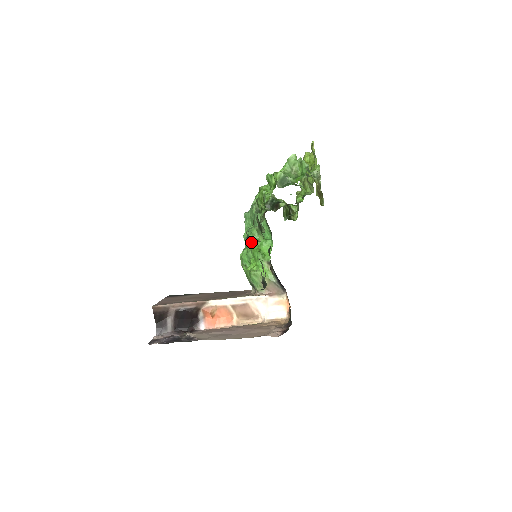
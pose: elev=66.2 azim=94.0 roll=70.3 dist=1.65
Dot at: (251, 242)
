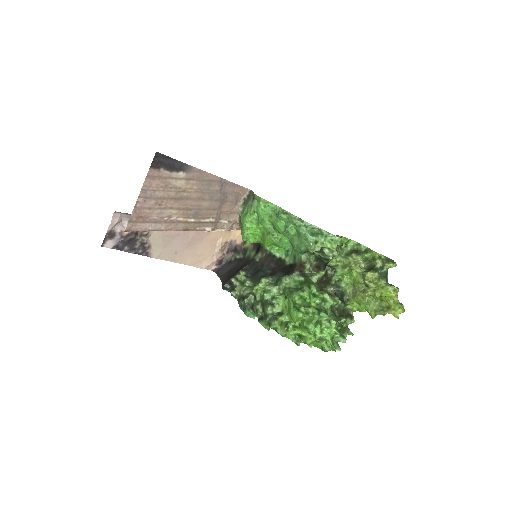
Dot at: (275, 229)
